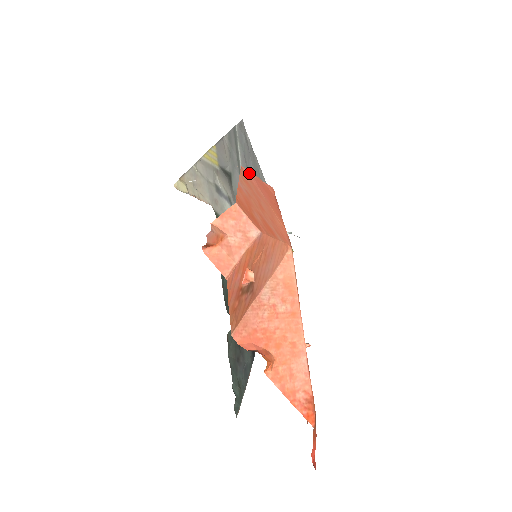
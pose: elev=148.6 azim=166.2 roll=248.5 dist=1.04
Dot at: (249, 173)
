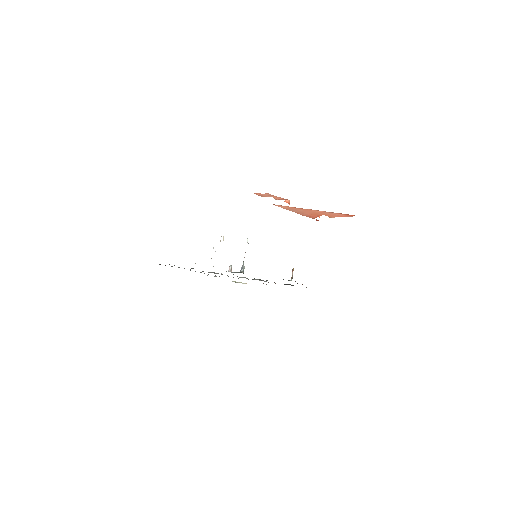
Dot at: occluded
